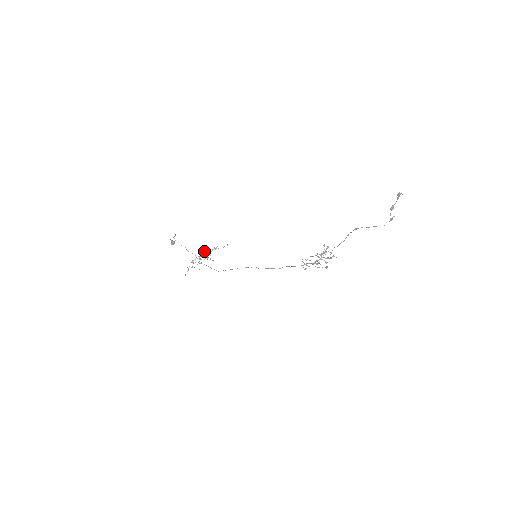
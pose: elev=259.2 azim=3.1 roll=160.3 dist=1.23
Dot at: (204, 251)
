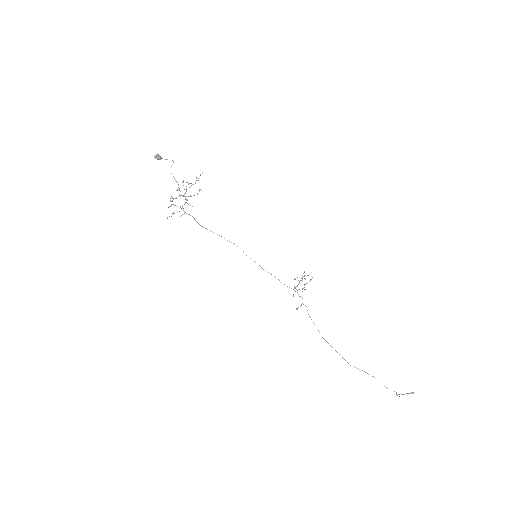
Dot at: occluded
